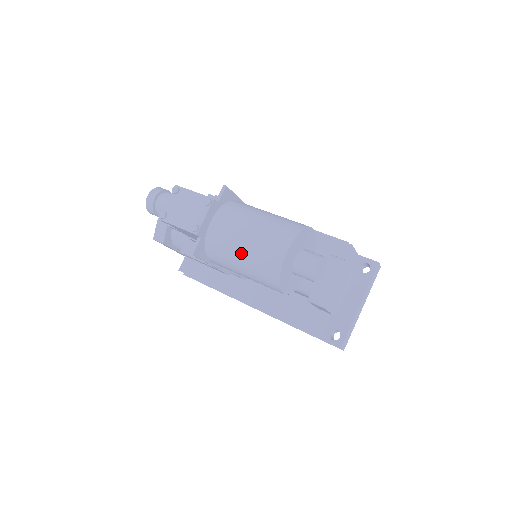
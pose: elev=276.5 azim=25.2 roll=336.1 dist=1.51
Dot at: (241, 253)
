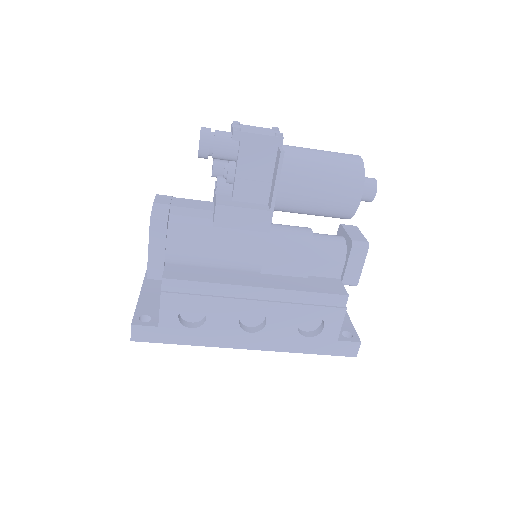
Dot at: (322, 159)
